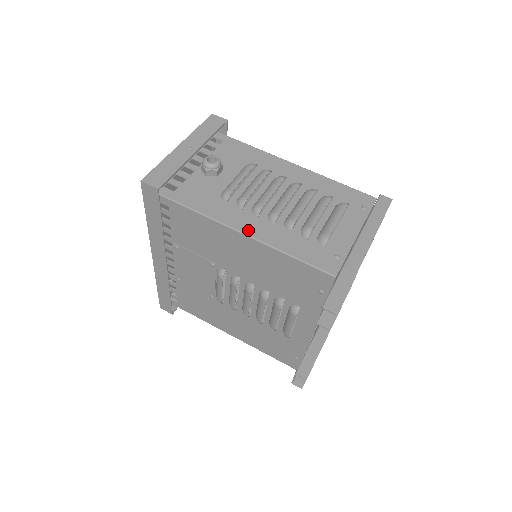
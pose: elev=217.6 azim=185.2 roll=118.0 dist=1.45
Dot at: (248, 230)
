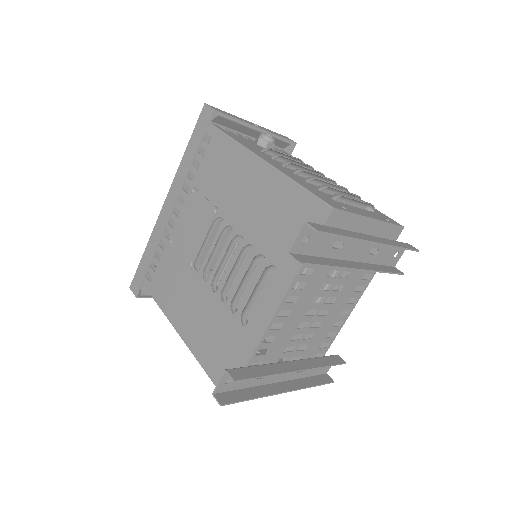
Dot at: (270, 162)
